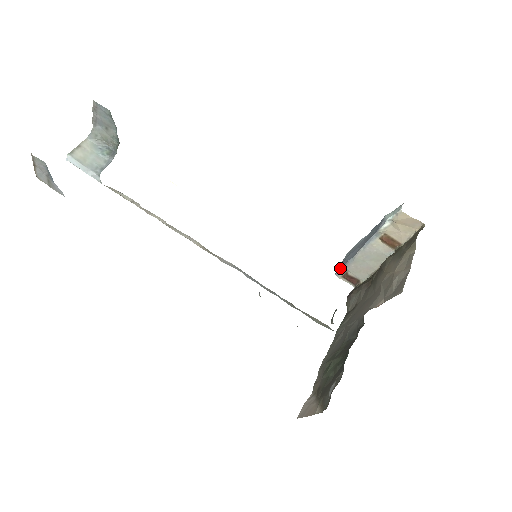
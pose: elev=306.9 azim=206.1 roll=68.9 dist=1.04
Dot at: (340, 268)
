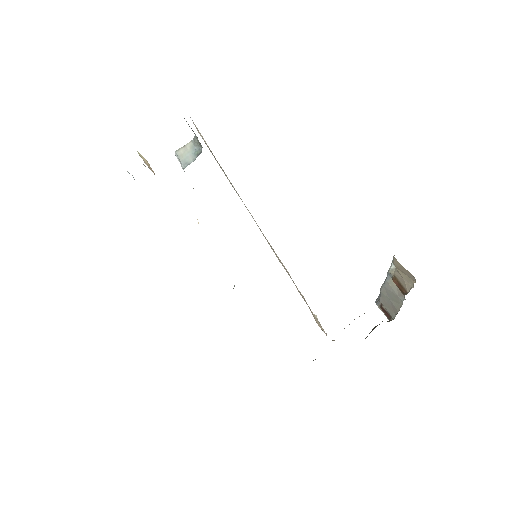
Dot at: occluded
